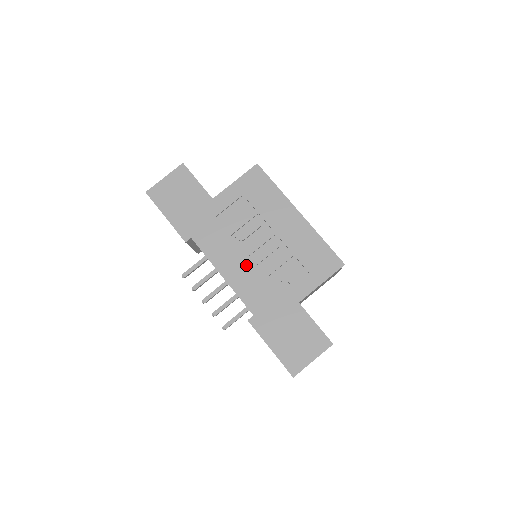
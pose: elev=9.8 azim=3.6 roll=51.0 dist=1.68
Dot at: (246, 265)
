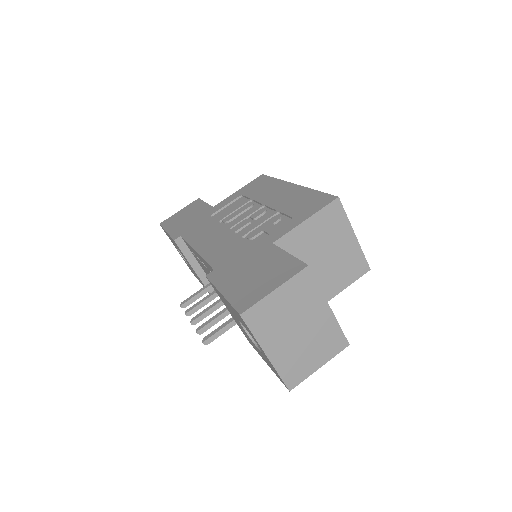
Dot at: (224, 235)
